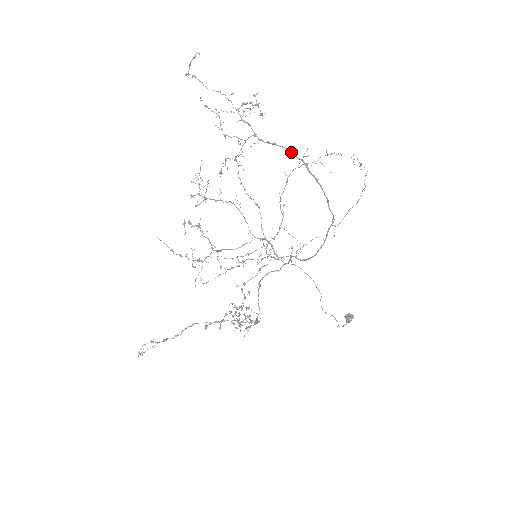
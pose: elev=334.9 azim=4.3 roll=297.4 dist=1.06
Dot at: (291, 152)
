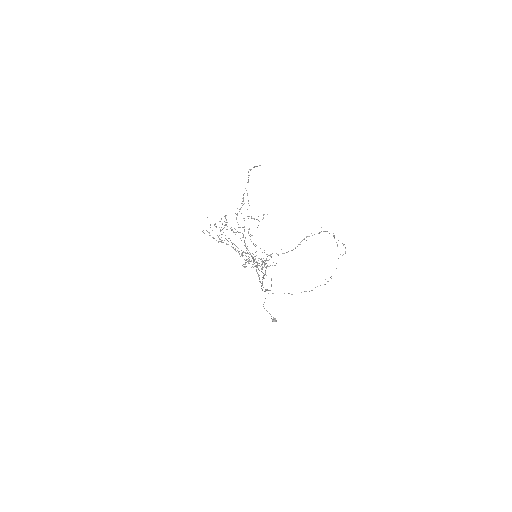
Dot at: (252, 256)
